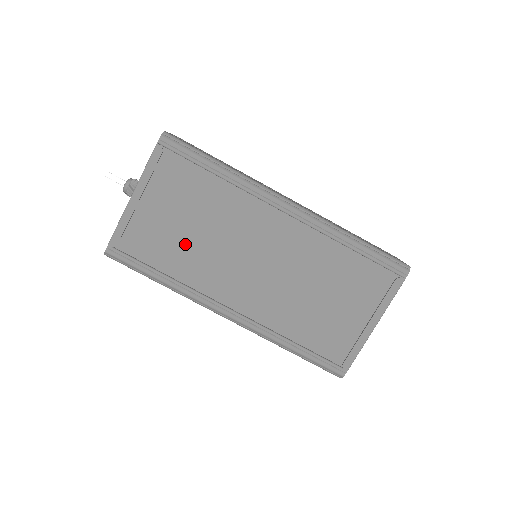
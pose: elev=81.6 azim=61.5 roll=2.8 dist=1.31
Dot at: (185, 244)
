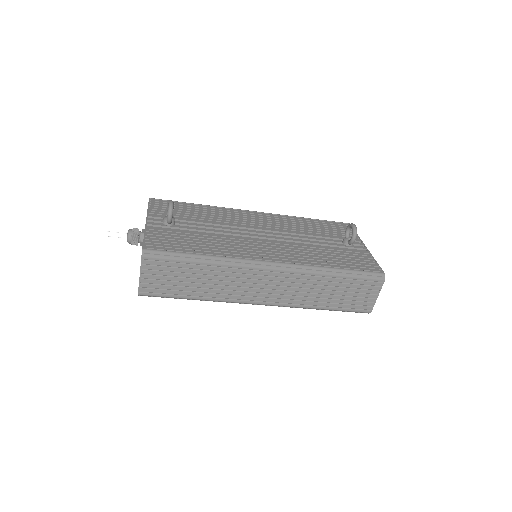
Dot at: occluded
